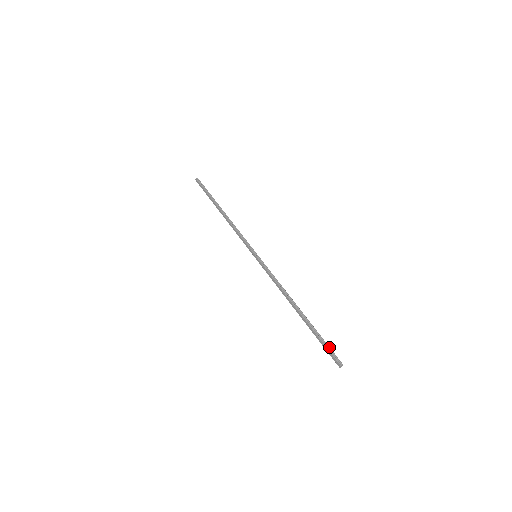
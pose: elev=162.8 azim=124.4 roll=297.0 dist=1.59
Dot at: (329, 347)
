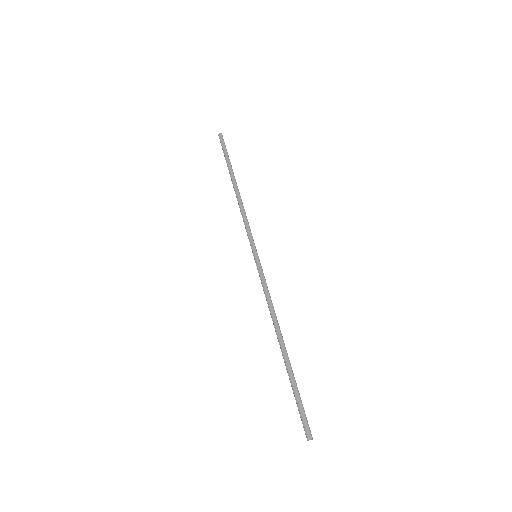
Dot at: occluded
